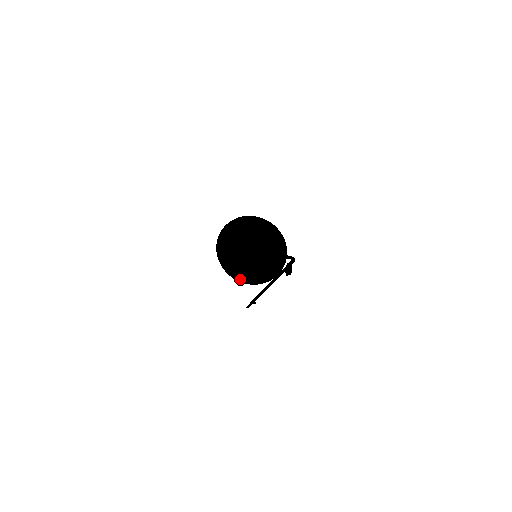
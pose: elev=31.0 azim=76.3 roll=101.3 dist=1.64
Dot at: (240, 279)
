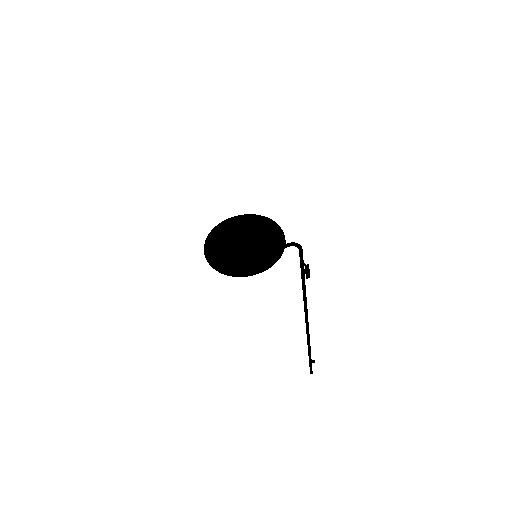
Dot at: (232, 271)
